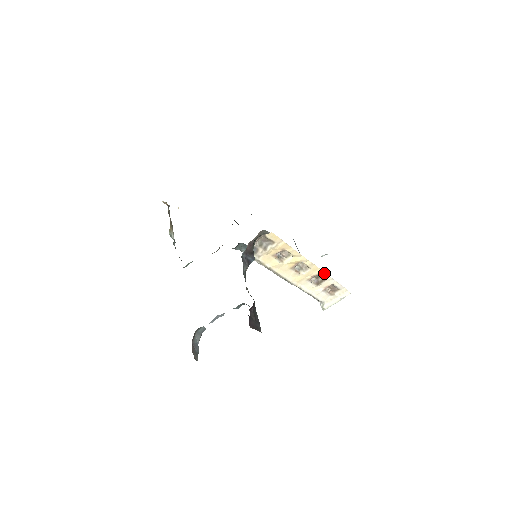
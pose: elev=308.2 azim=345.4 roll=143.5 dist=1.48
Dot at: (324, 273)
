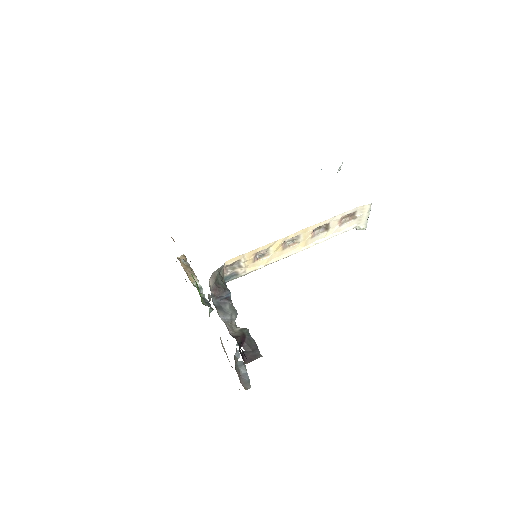
Dot at: (318, 224)
